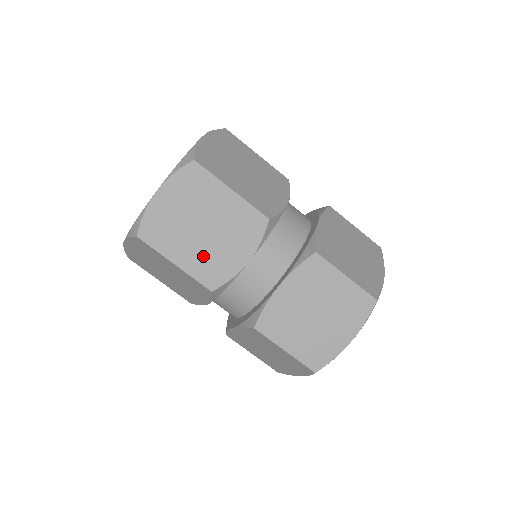
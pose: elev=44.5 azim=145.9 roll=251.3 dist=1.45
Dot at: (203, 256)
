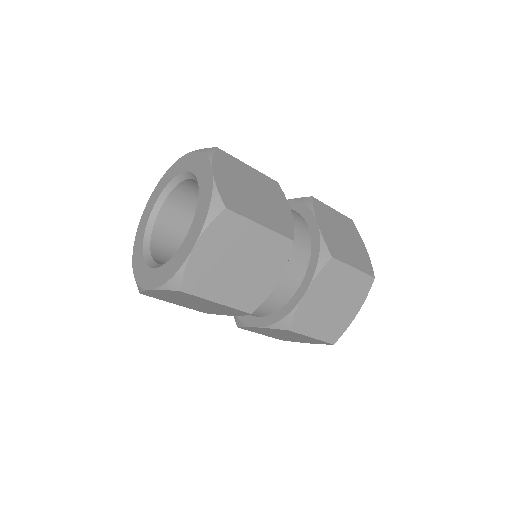
Dot at: (242, 288)
